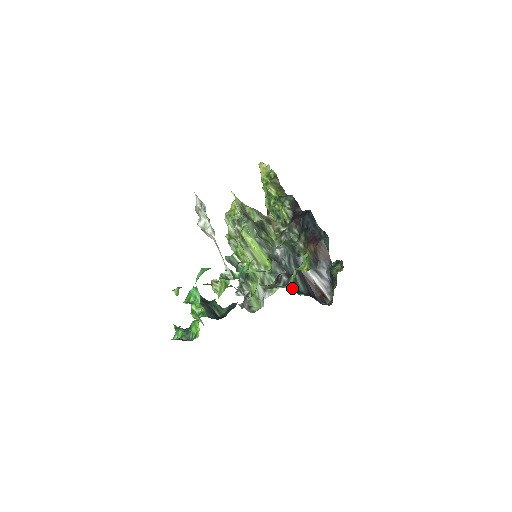
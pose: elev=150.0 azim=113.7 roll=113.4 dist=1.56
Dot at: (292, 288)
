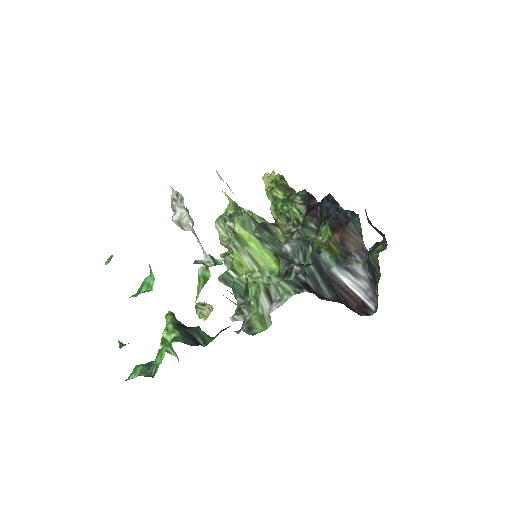
Dot at: (312, 292)
